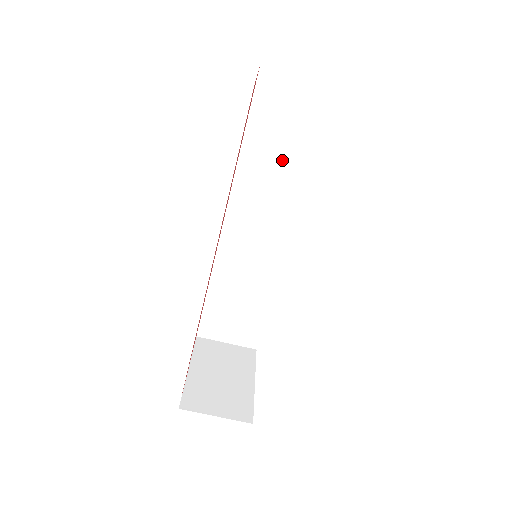
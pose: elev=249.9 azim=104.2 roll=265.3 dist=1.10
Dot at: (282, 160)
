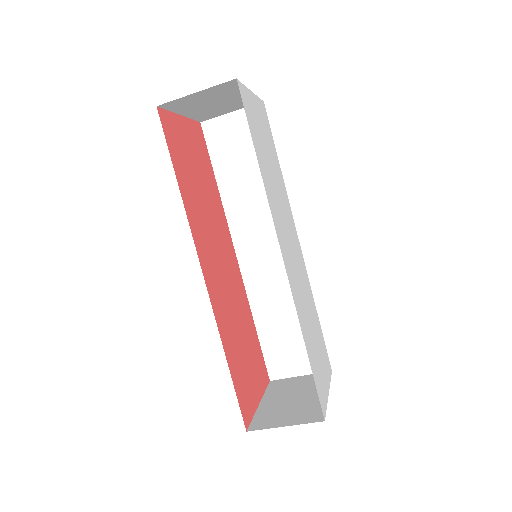
Dot at: (253, 179)
